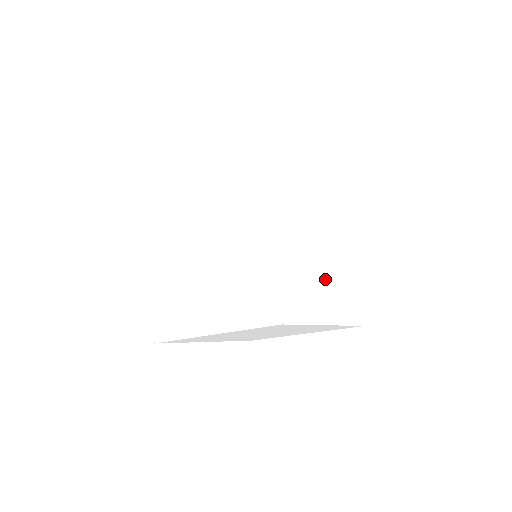
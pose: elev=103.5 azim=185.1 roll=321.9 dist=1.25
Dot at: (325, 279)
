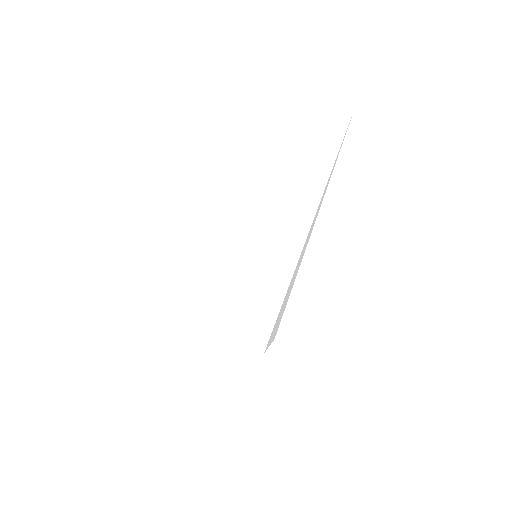
Dot at: (284, 307)
